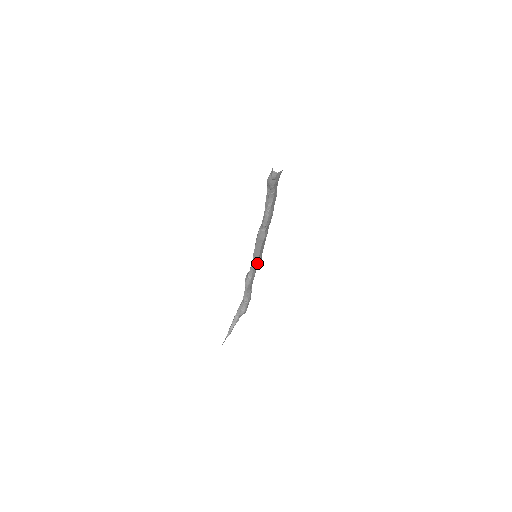
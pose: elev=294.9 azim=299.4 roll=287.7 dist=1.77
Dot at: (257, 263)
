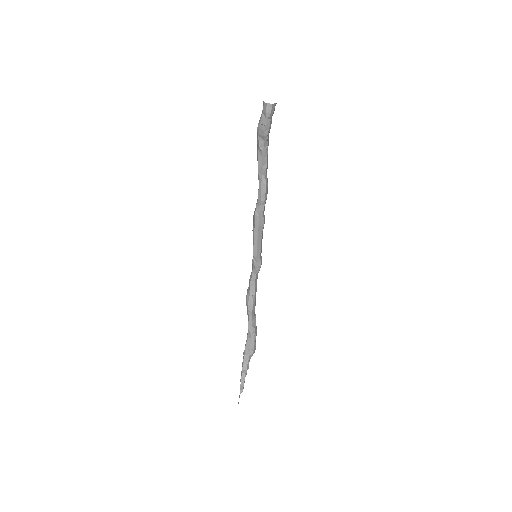
Dot at: (259, 266)
